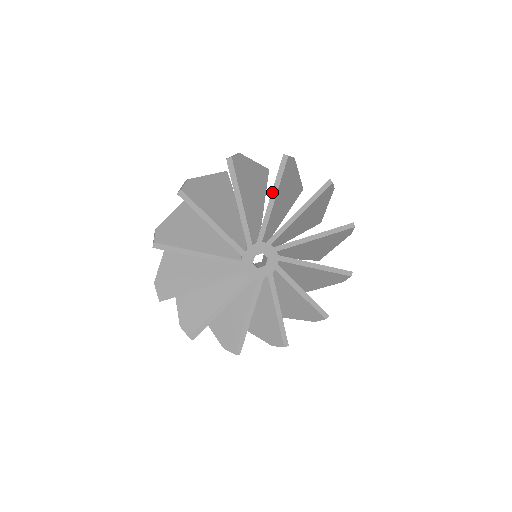
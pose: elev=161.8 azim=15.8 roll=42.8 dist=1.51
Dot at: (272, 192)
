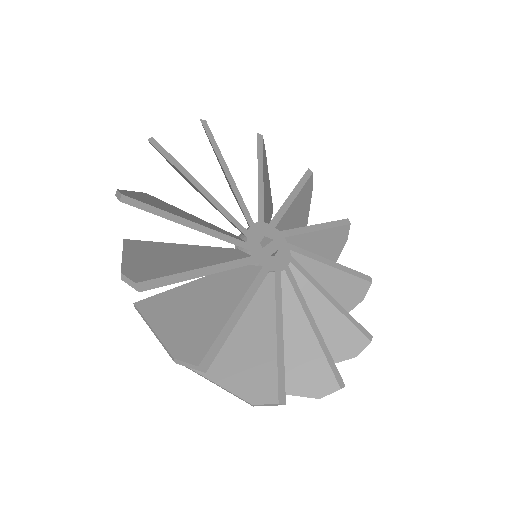
Dot at: (294, 189)
